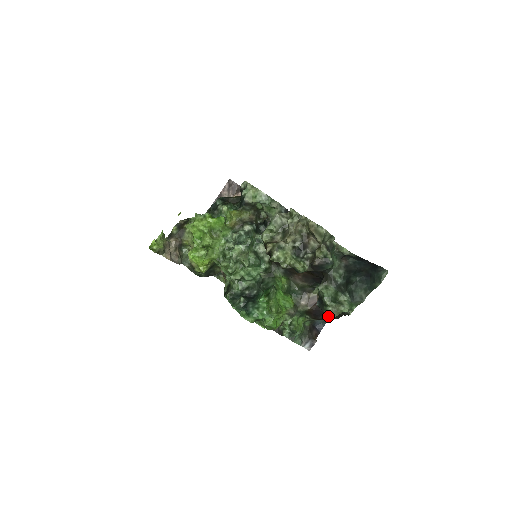
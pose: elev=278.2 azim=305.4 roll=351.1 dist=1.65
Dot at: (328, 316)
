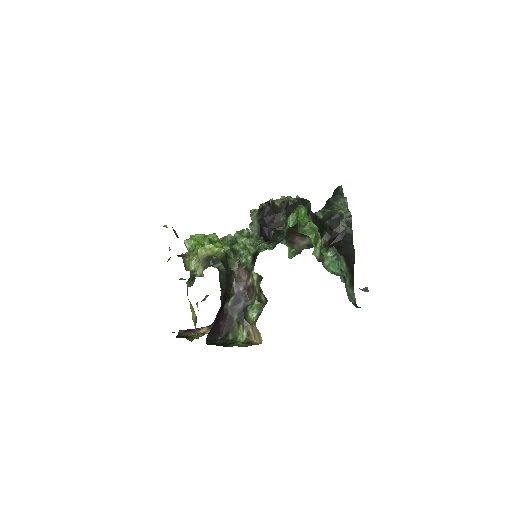
Dot at: (340, 215)
